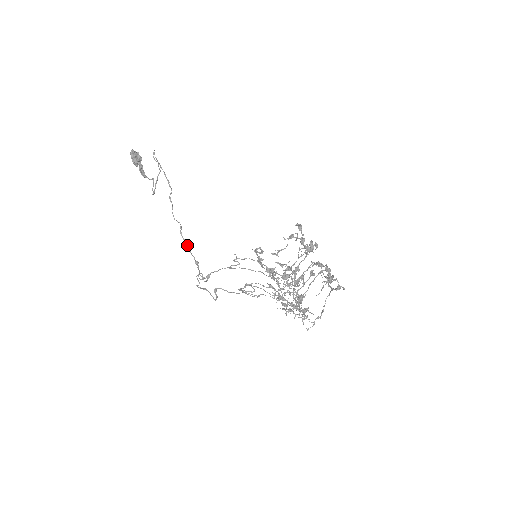
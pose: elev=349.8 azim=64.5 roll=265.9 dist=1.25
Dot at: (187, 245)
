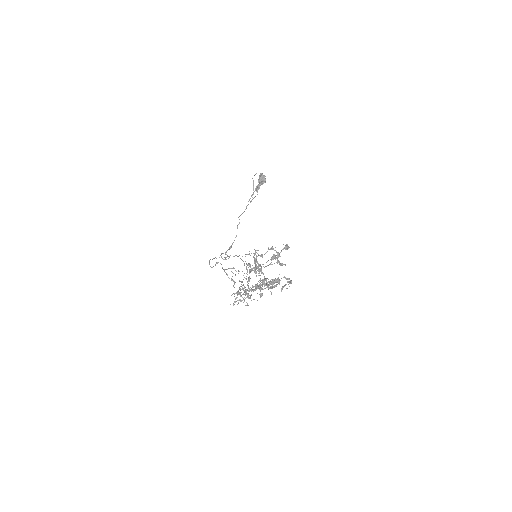
Dot at: (236, 236)
